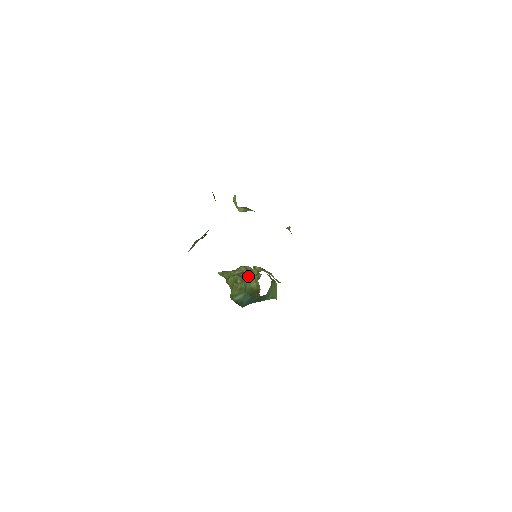
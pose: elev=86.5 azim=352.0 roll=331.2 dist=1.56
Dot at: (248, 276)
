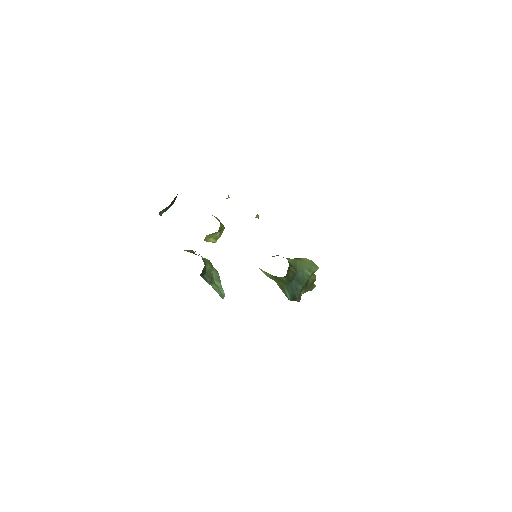
Dot at: occluded
